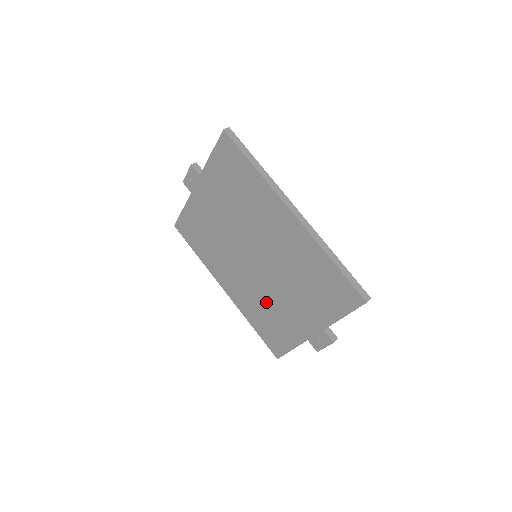
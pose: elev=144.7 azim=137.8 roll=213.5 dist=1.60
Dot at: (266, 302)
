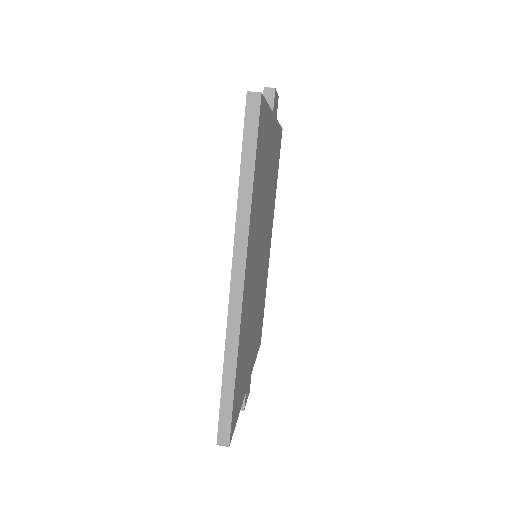
Dot at: occluded
